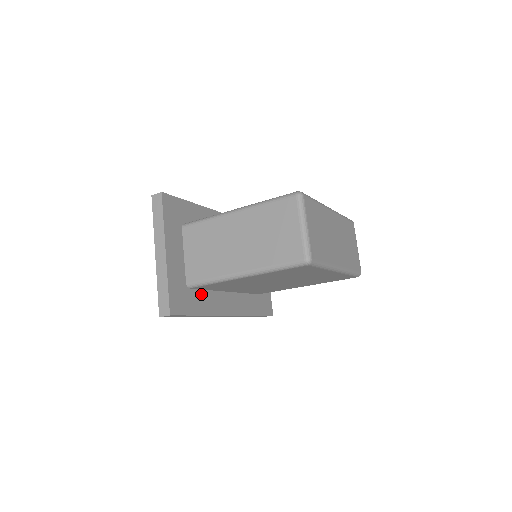
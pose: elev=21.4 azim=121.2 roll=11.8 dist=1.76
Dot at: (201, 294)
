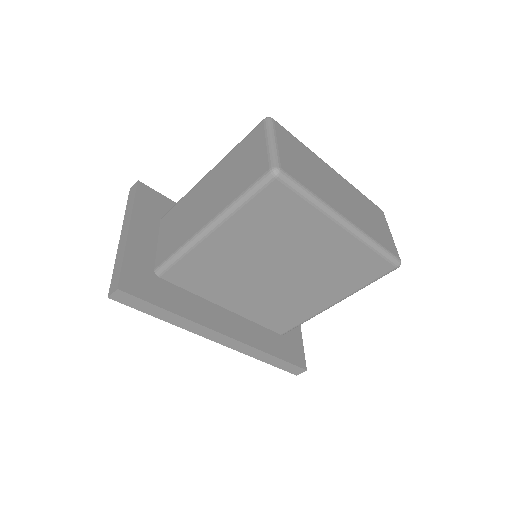
Dot at: (177, 291)
